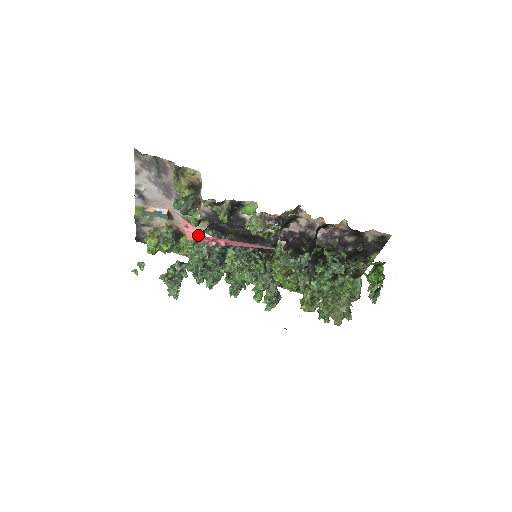
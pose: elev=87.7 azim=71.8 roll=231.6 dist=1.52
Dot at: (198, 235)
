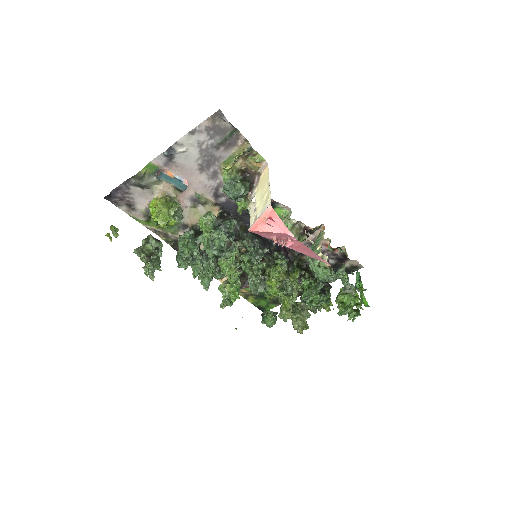
Dot at: (279, 231)
